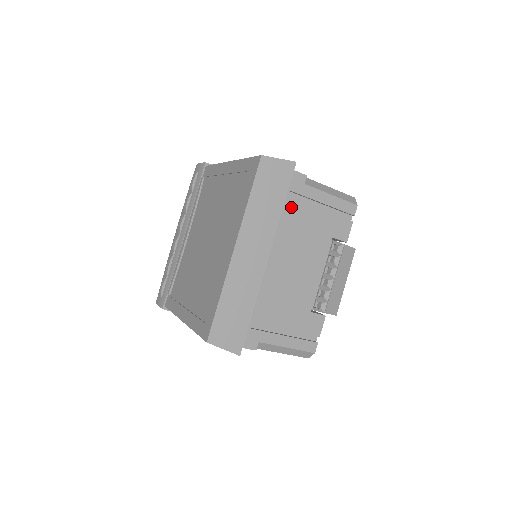
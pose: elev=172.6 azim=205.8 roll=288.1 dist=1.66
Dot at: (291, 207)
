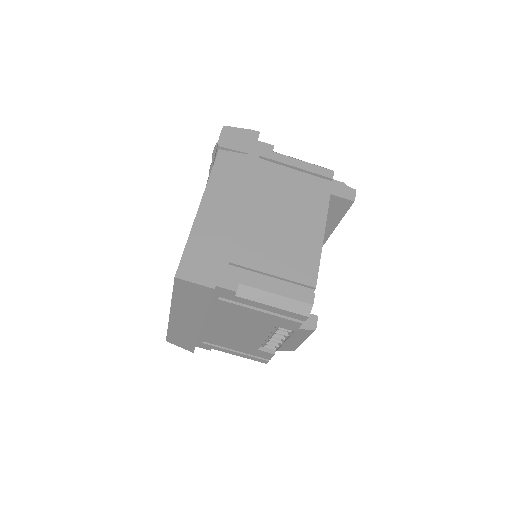
Dot at: (223, 304)
